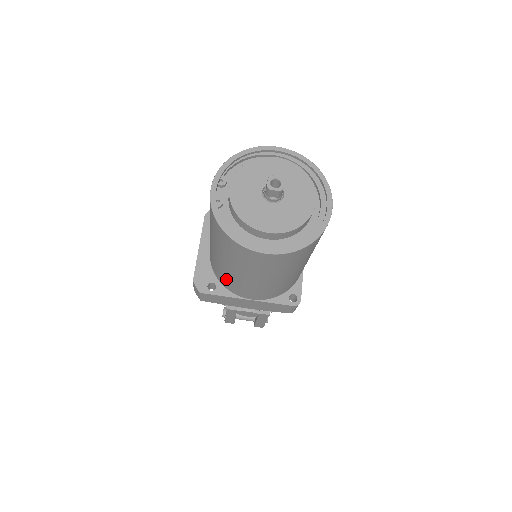
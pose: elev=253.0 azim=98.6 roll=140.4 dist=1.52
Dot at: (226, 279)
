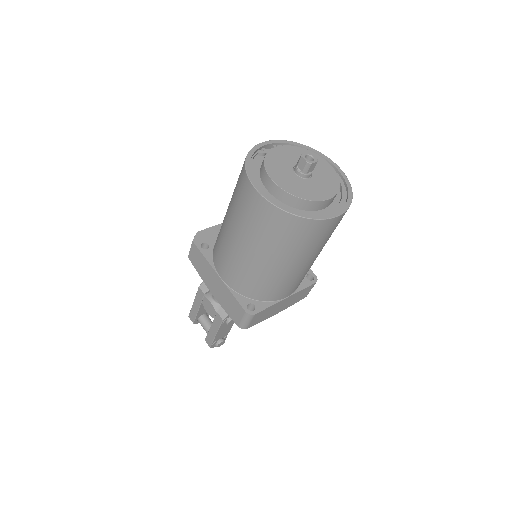
Dot at: (218, 239)
